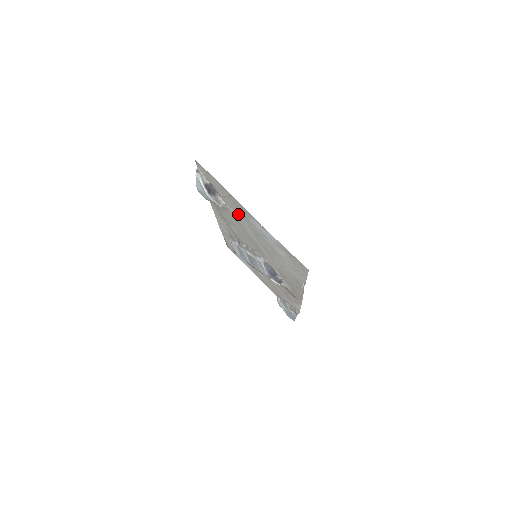
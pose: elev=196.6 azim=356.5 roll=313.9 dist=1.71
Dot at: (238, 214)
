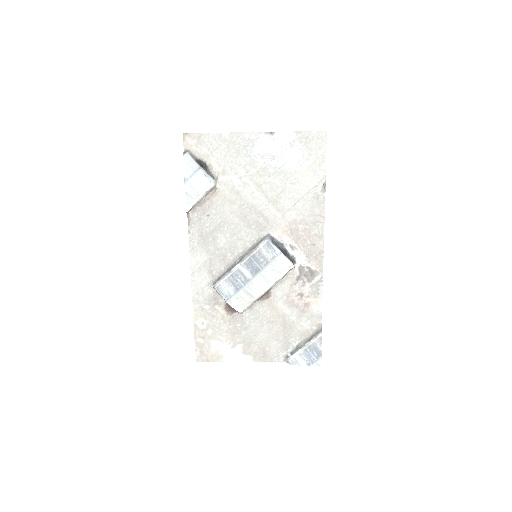
Dot at: (236, 171)
